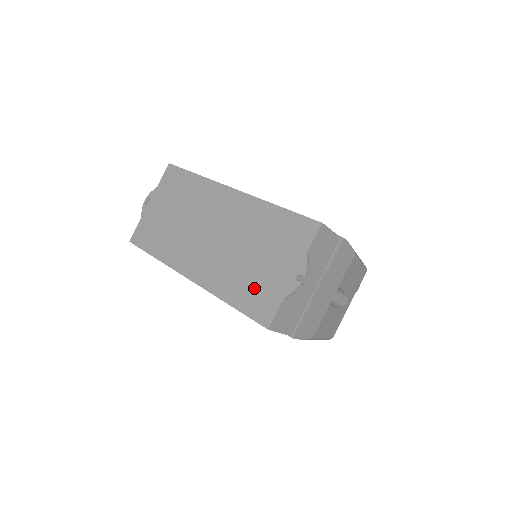
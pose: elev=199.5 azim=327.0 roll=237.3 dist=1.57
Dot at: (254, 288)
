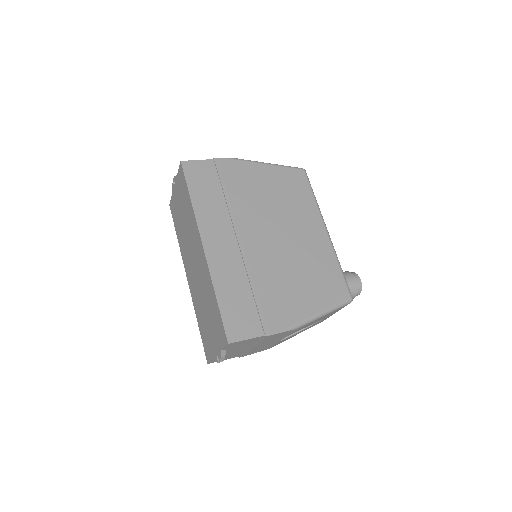
Dot at: (205, 333)
